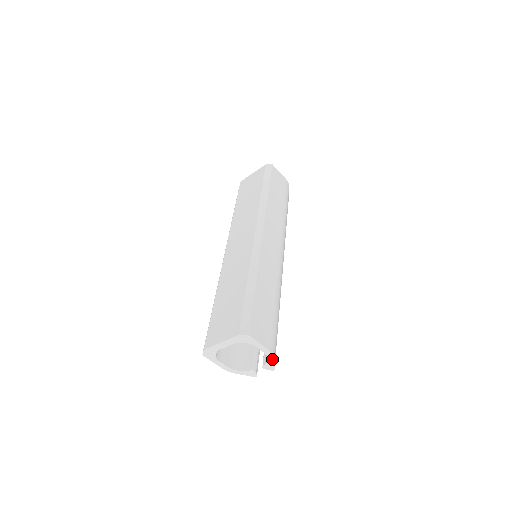
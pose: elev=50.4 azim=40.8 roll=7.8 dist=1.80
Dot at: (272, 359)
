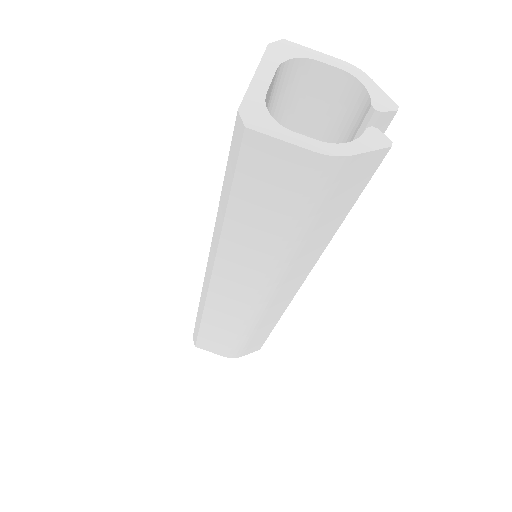
Dot at: (367, 80)
